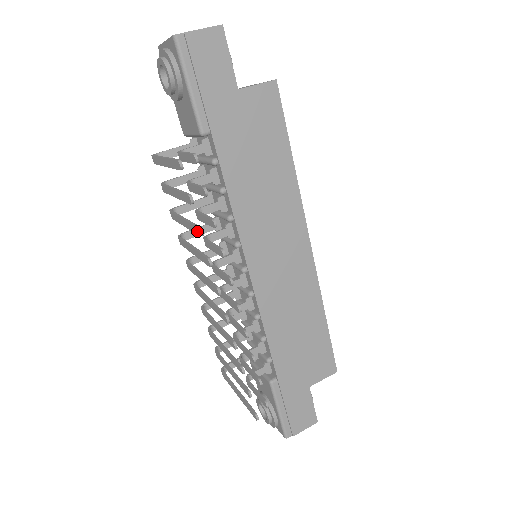
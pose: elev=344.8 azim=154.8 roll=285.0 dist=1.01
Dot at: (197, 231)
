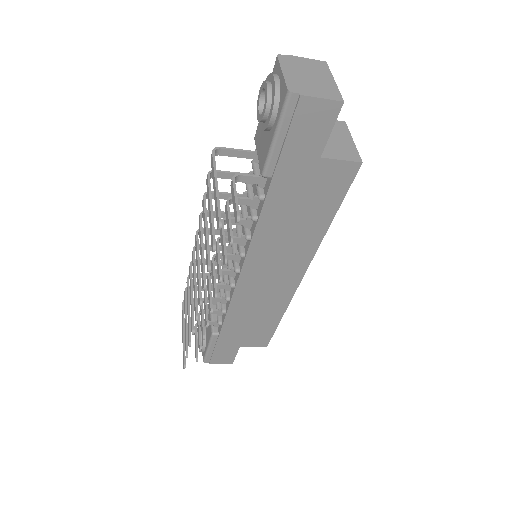
Dot at: (207, 264)
